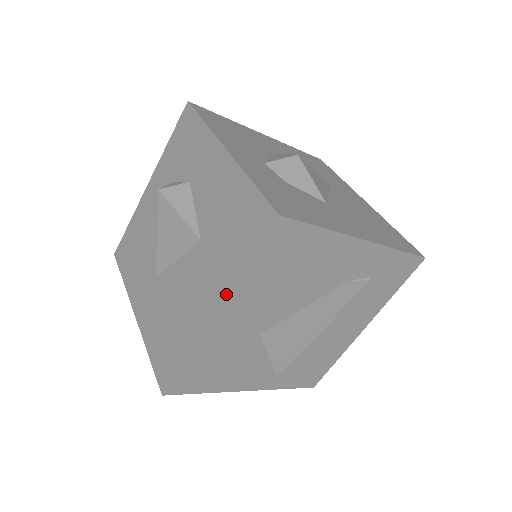
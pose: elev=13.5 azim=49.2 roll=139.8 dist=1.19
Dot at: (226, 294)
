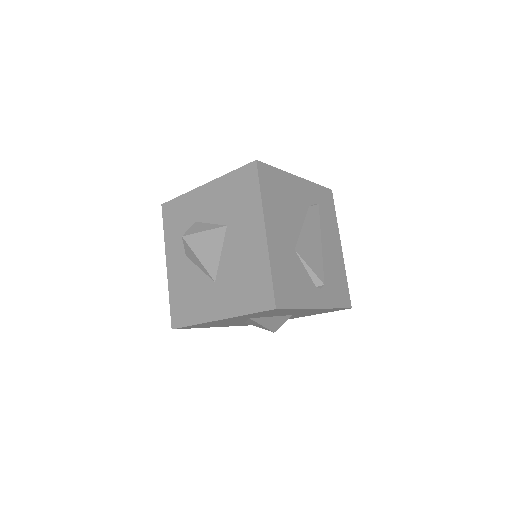
Dot at: (262, 215)
